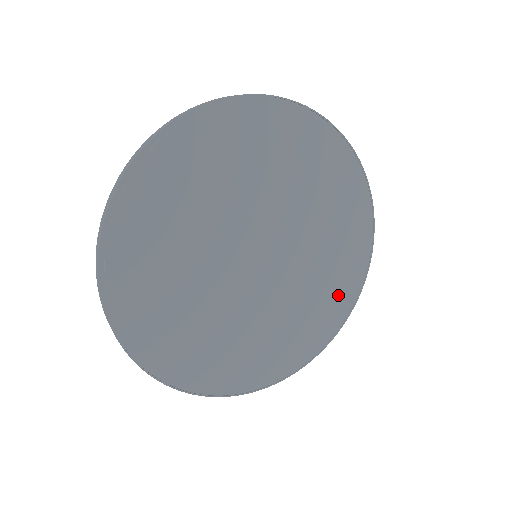
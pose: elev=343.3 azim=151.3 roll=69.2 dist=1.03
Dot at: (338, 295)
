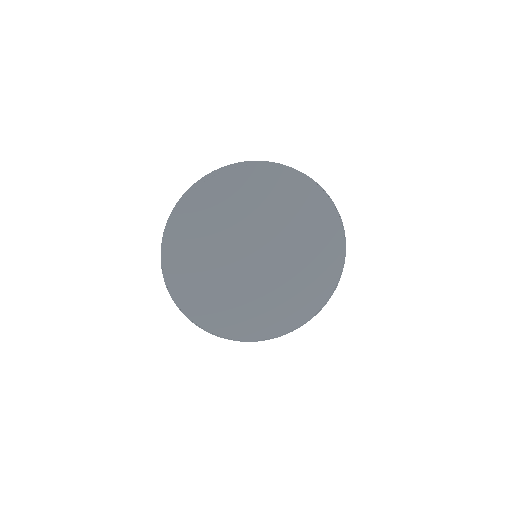
Dot at: (327, 262)
